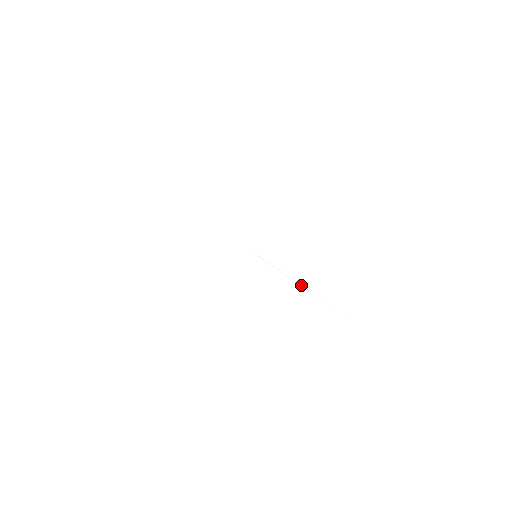
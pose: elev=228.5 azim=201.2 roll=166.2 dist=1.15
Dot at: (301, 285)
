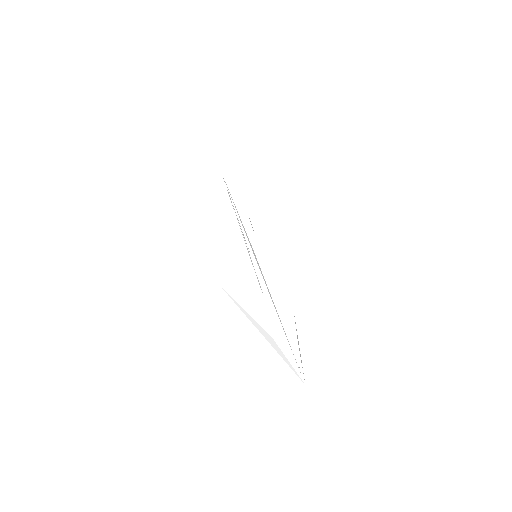
Dot at: occluded
